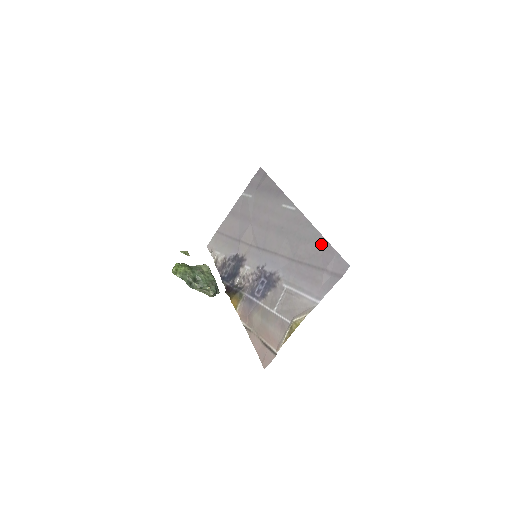
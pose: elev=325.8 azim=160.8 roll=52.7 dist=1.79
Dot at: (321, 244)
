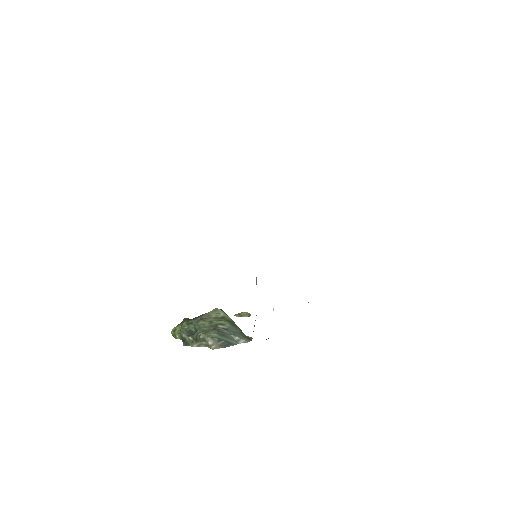
Dot at: occluded
